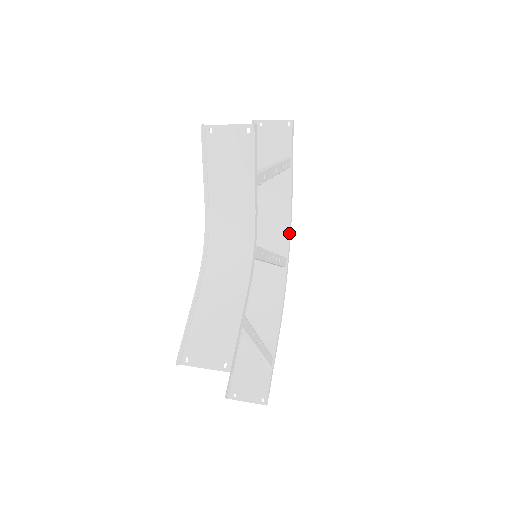
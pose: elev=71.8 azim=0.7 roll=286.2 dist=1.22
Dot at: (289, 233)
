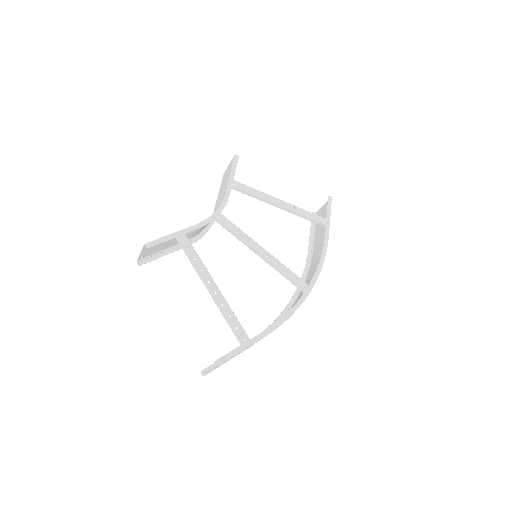
Dot at: (317, 268)
